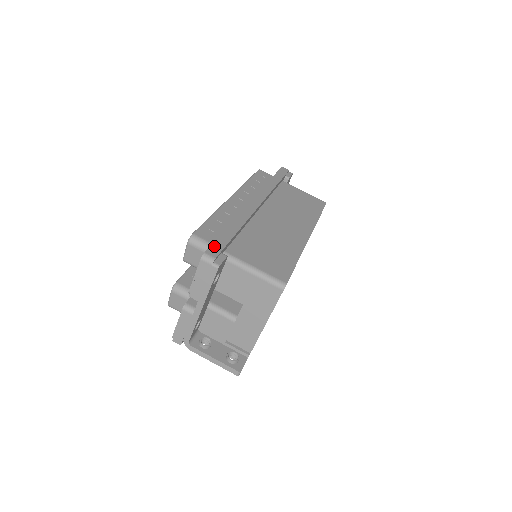
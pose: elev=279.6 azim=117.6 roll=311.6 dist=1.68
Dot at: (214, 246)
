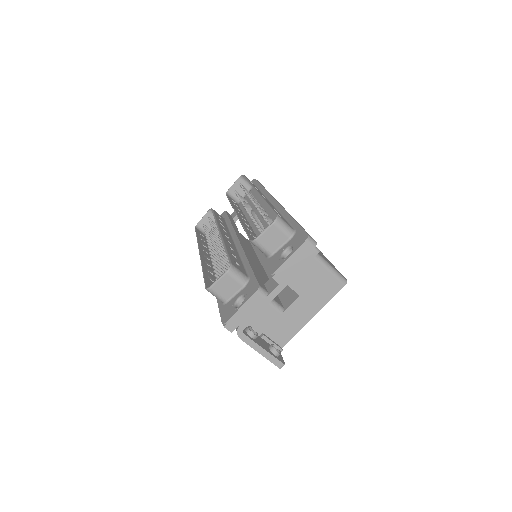
Dot at: occluded
